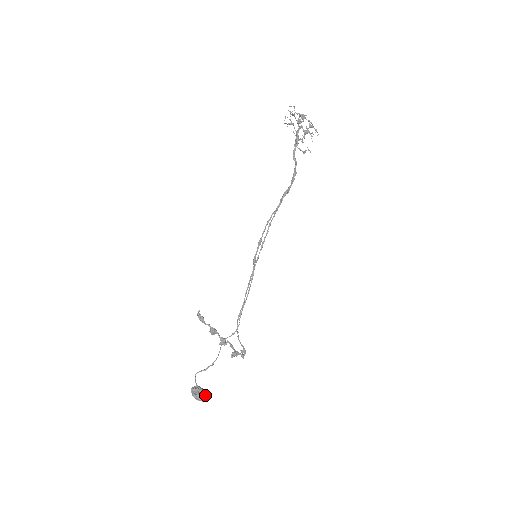
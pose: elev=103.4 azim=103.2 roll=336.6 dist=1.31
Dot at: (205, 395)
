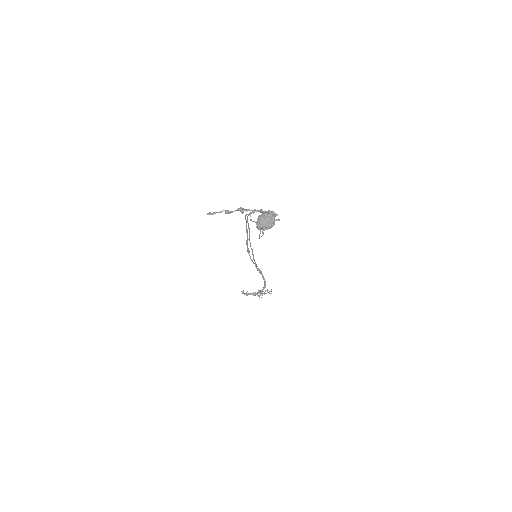
Dot at: occluded
